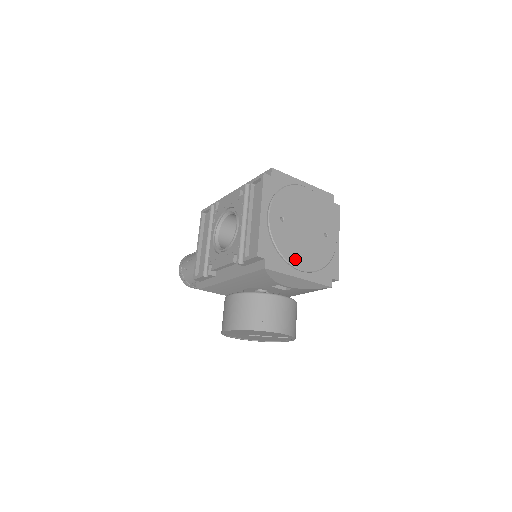
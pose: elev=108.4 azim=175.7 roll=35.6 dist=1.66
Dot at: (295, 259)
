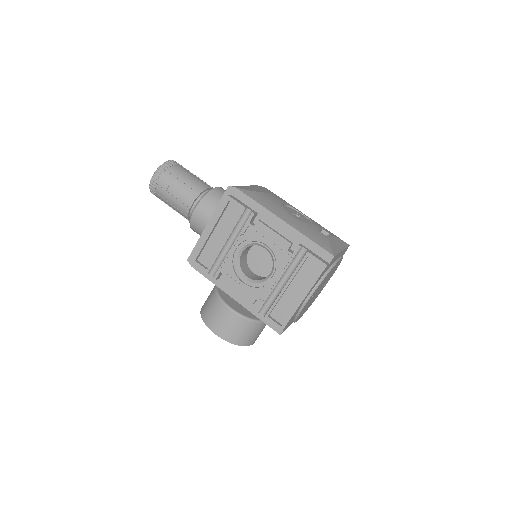
Dot at: occluded
